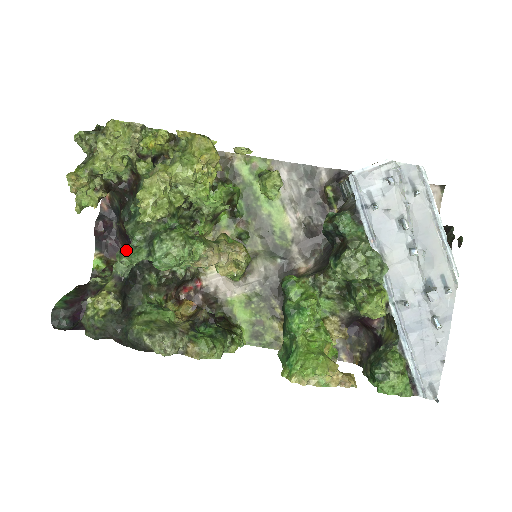
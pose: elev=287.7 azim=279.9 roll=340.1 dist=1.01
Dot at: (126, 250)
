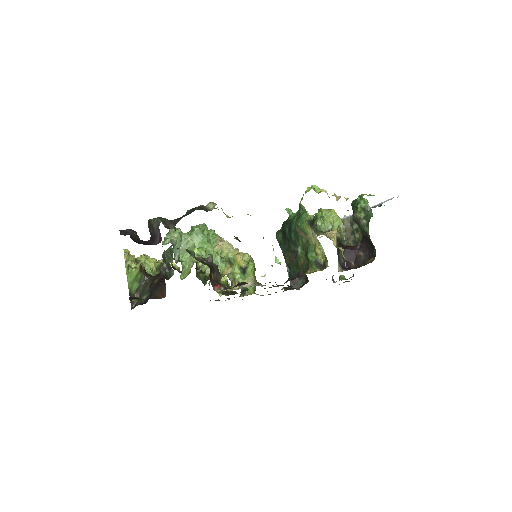
Dot at: occluded
